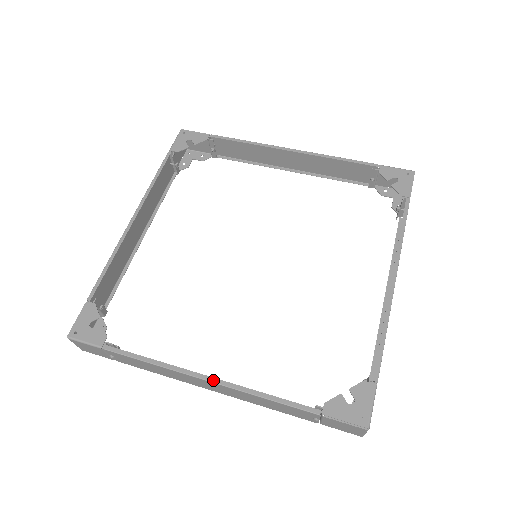
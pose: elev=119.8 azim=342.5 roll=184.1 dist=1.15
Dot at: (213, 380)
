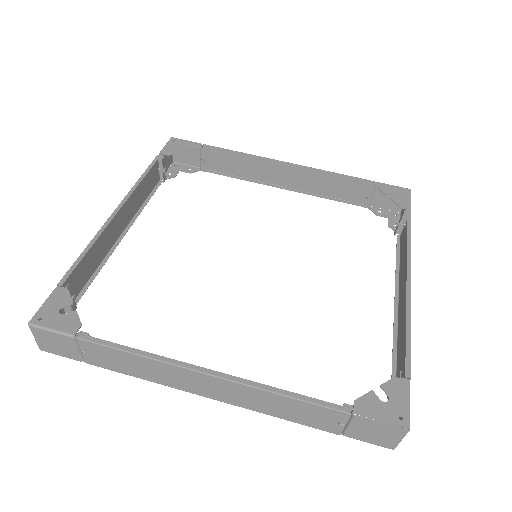
Dot at: (218, 374)
